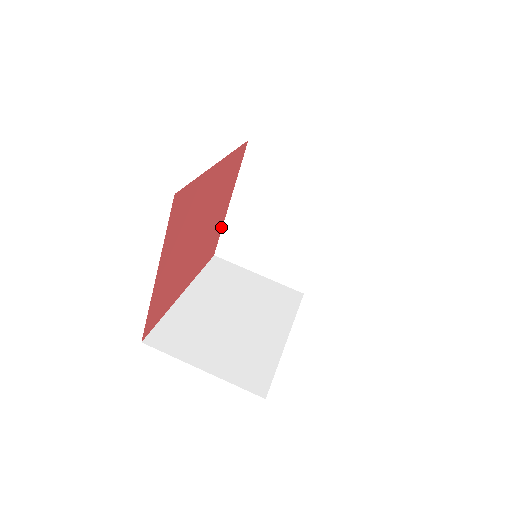
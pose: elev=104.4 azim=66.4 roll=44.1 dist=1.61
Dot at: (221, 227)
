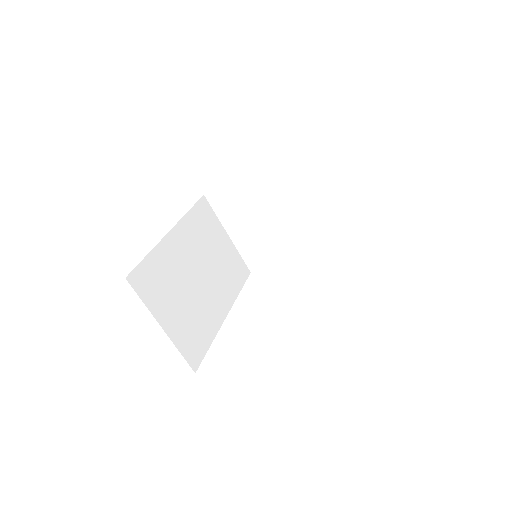
Dot at: (230, 183)
